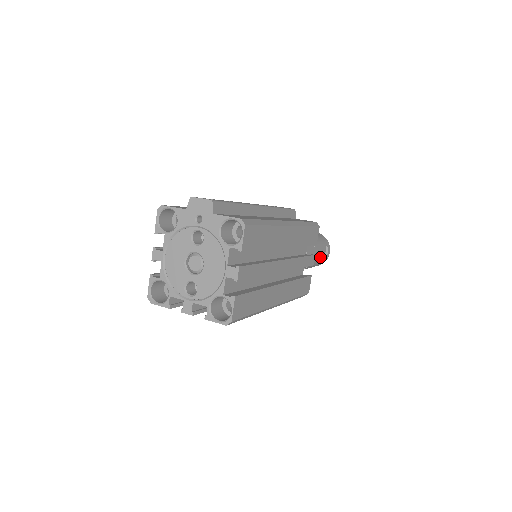
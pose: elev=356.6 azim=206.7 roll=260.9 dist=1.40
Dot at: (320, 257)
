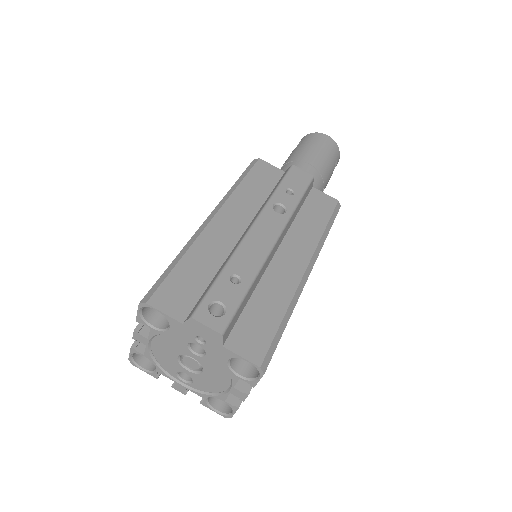
Dot at: occluded
